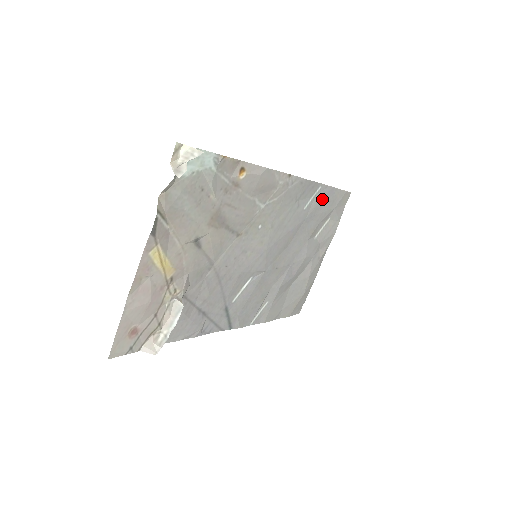
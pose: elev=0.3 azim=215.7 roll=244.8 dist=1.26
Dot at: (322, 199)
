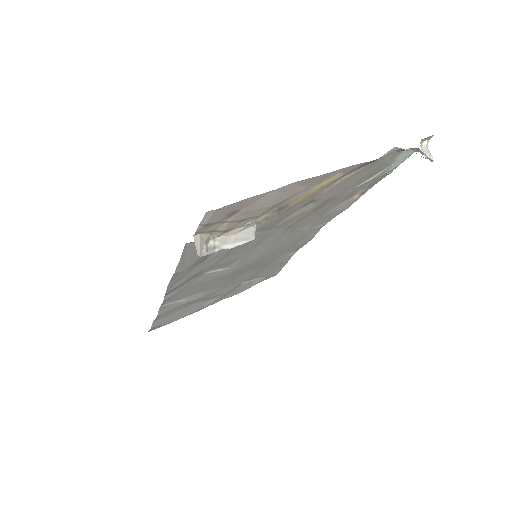
Dot at: (281, 262)
